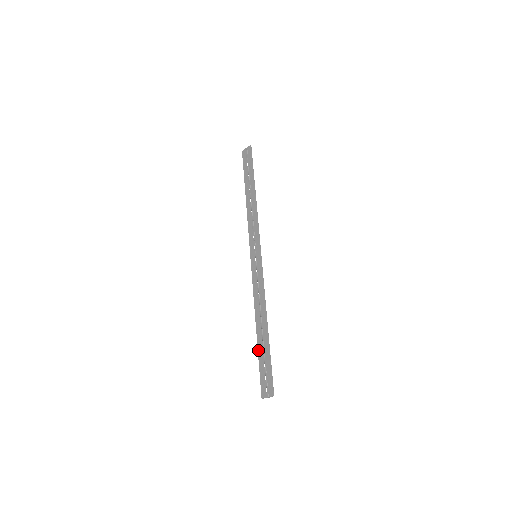
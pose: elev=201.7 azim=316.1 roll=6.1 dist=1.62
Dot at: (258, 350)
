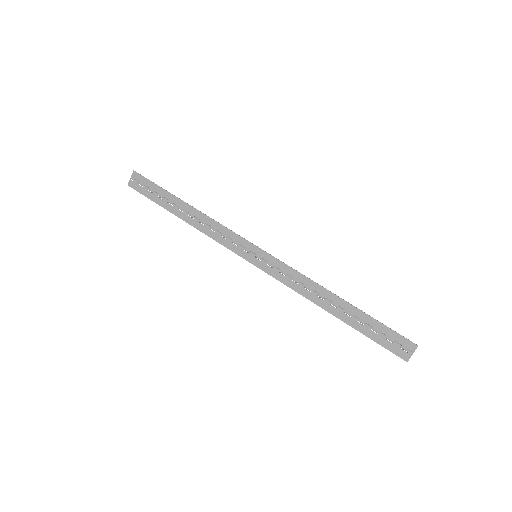
Dot at: (355, 328)
